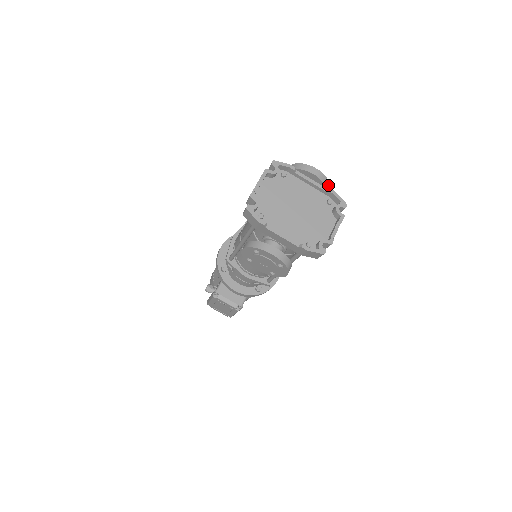
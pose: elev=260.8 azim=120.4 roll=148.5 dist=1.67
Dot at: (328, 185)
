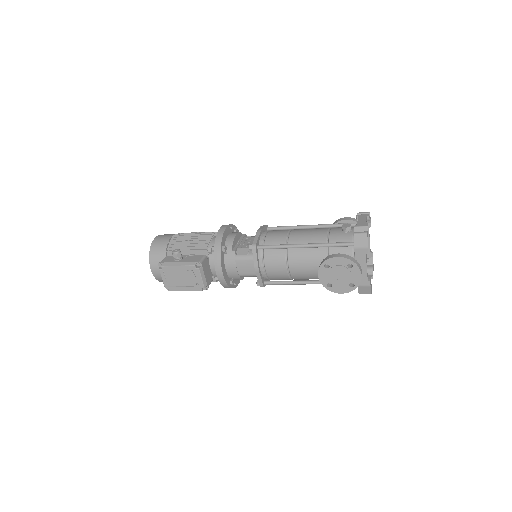
Dot at: occluded
